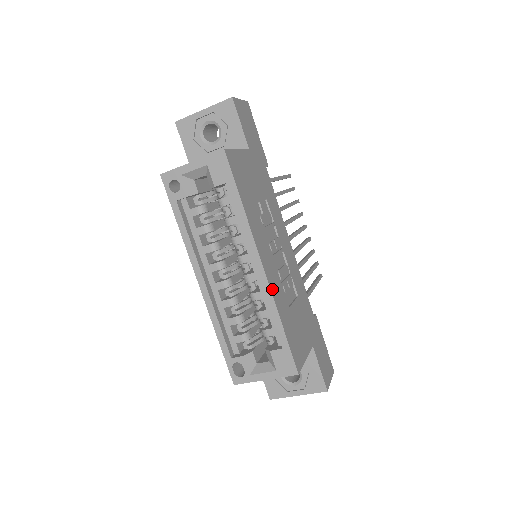
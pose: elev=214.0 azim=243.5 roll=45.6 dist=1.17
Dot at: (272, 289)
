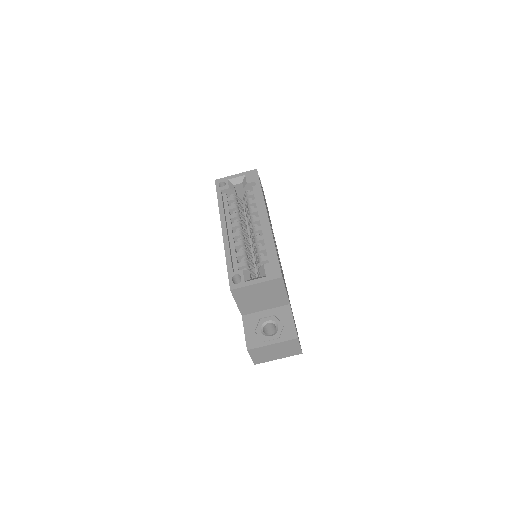
Dot at: occluded
